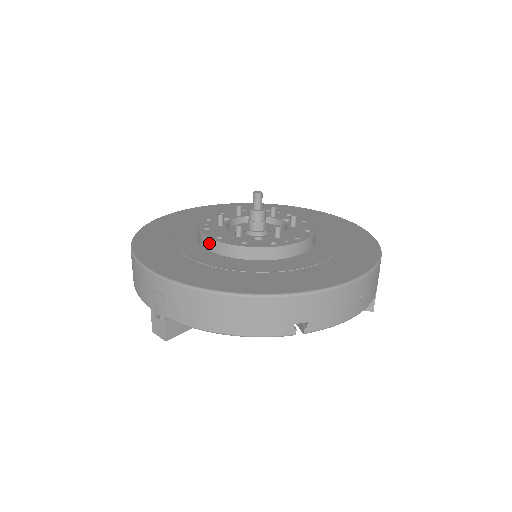
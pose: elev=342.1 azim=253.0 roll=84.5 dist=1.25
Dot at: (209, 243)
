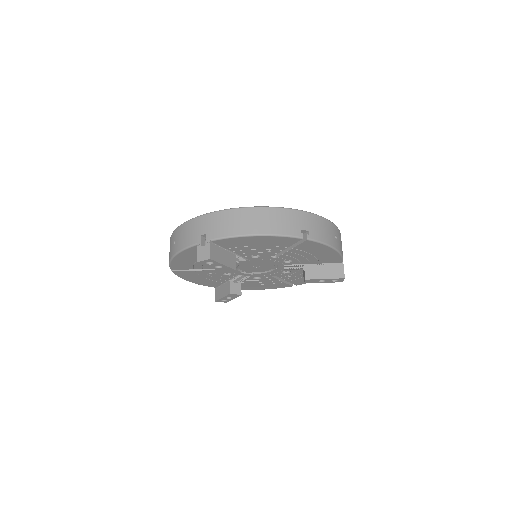
Dot at: occluded
